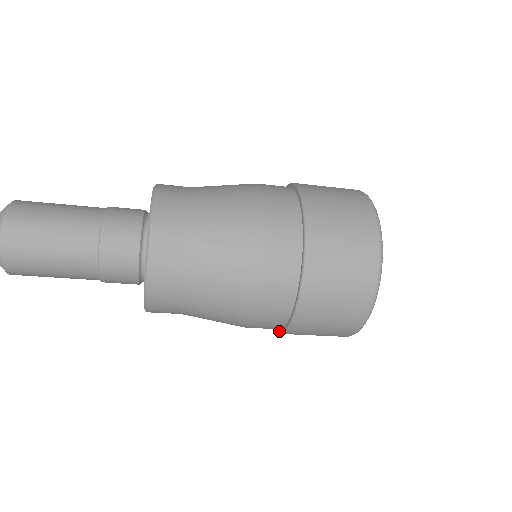
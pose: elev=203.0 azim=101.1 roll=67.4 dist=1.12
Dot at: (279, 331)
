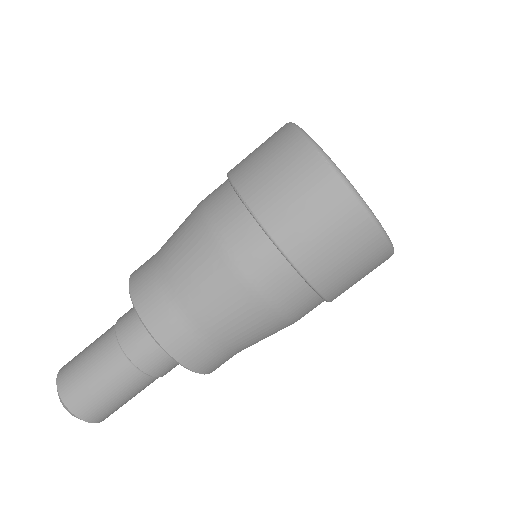
Dot at: (296, 272)
